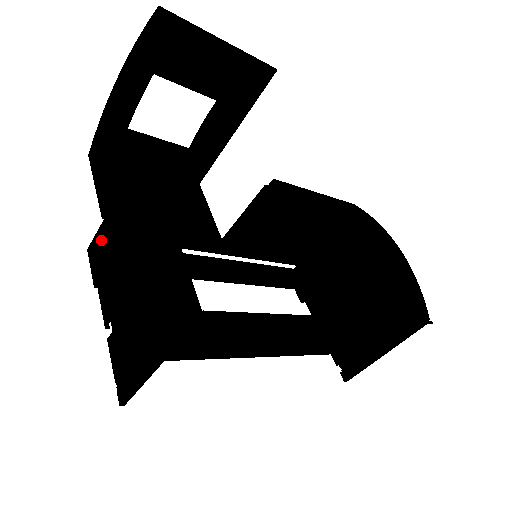
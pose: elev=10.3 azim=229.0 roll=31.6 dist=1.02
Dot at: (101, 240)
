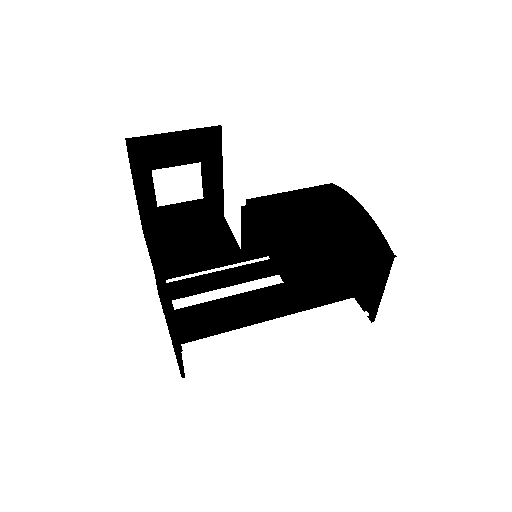
Dot at: occluded
